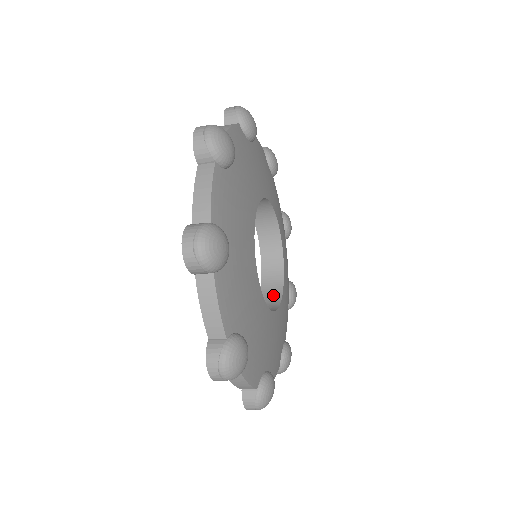
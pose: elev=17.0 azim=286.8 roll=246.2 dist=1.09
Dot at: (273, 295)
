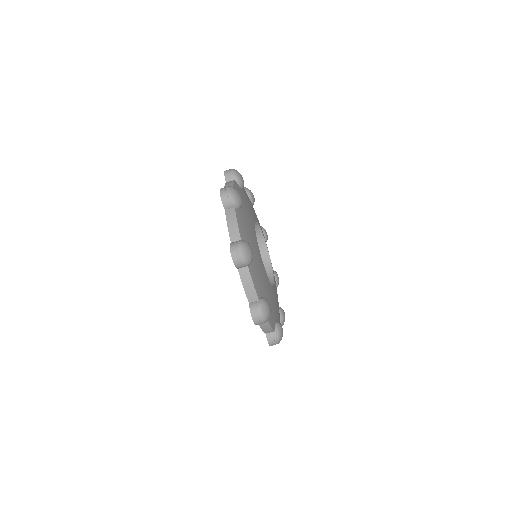
Dot at: occluded
